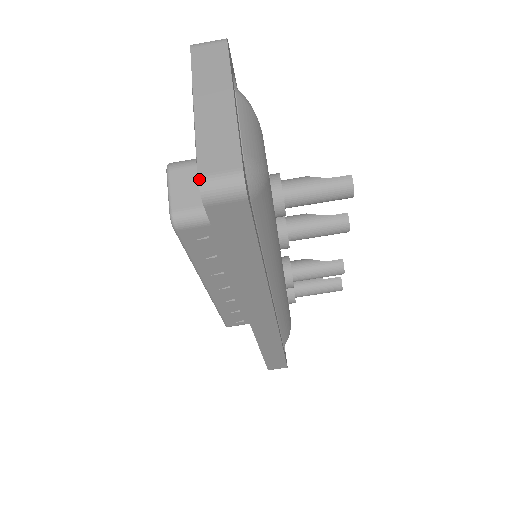
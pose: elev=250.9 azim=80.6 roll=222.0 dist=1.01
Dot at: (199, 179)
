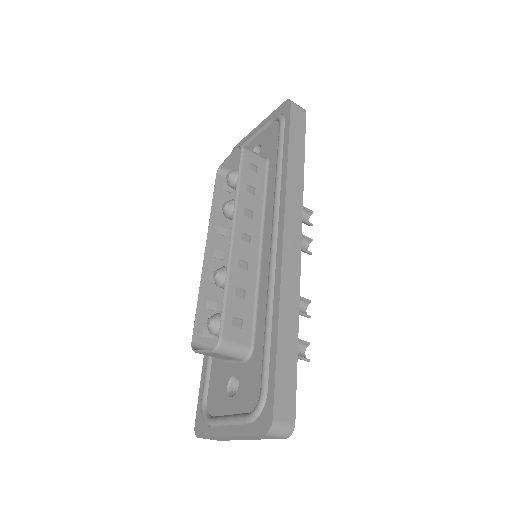
Dot at: occluded
